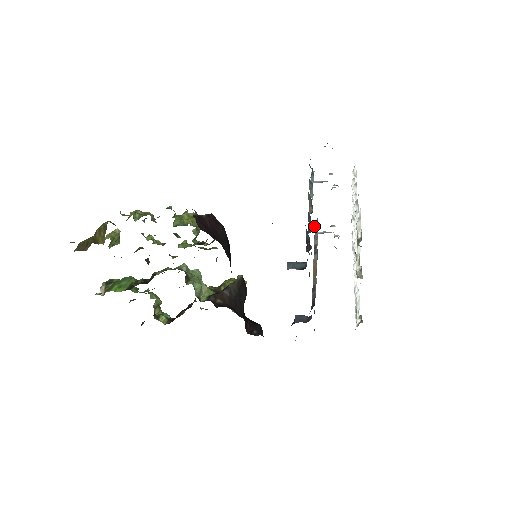
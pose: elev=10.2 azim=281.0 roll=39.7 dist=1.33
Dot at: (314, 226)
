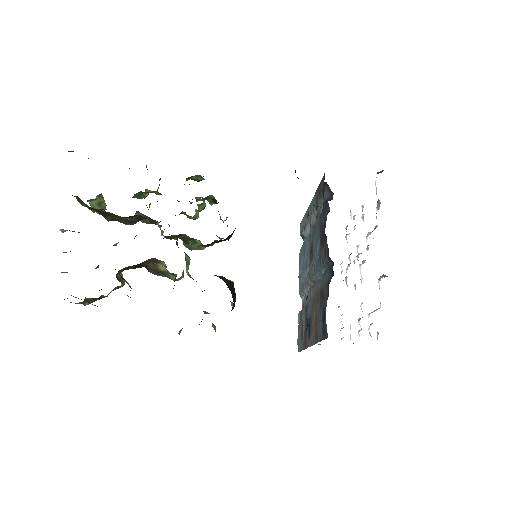
Dot at: (298, 314)
